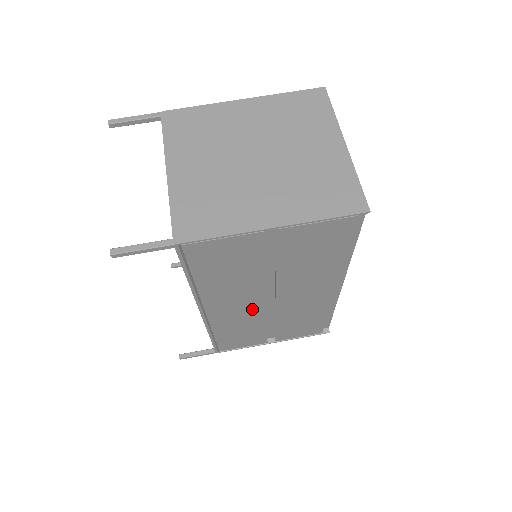
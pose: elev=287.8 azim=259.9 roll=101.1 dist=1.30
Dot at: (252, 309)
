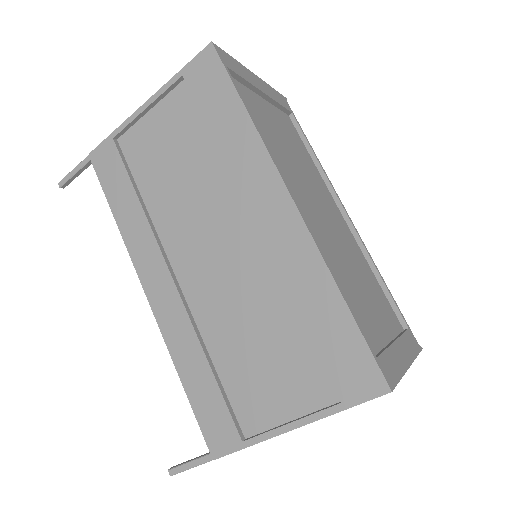
Dot at: occluded
